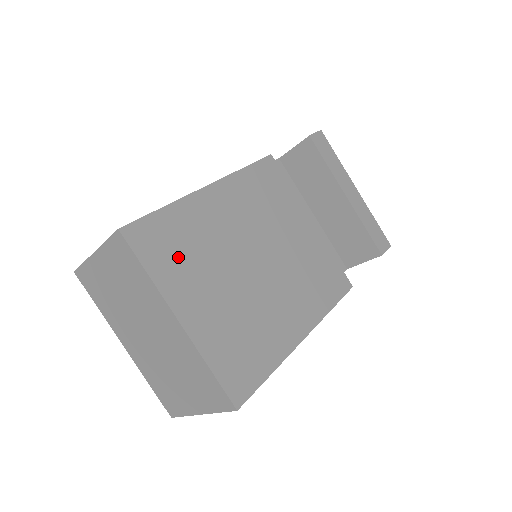
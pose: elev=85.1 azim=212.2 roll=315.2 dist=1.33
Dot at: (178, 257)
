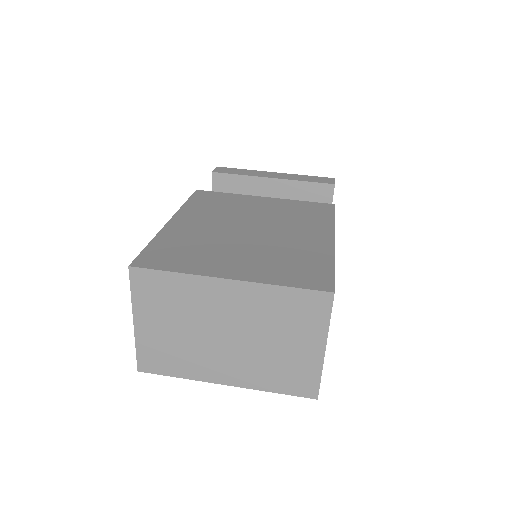
Dot at: (189, 255)
